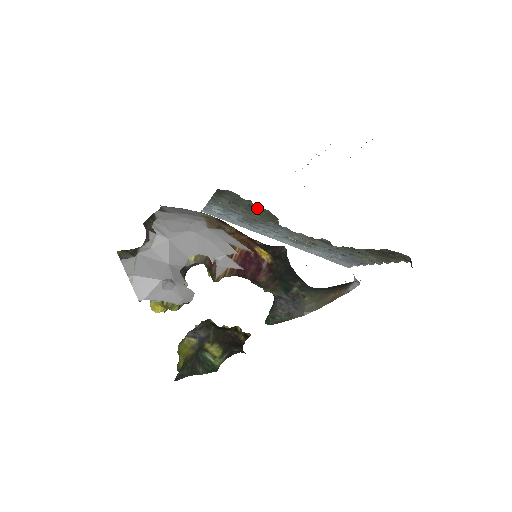
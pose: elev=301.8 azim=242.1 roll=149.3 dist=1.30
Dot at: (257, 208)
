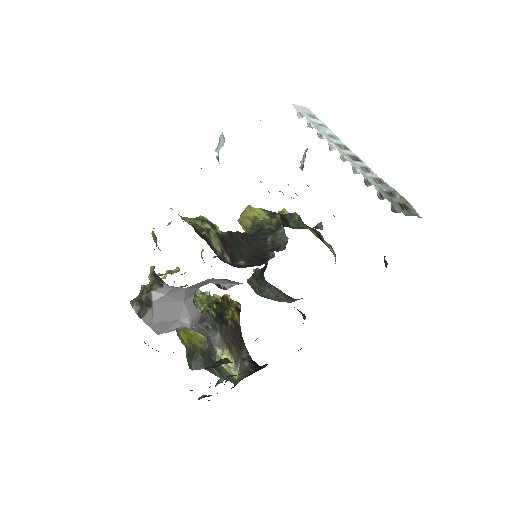
Dot at: occluded
